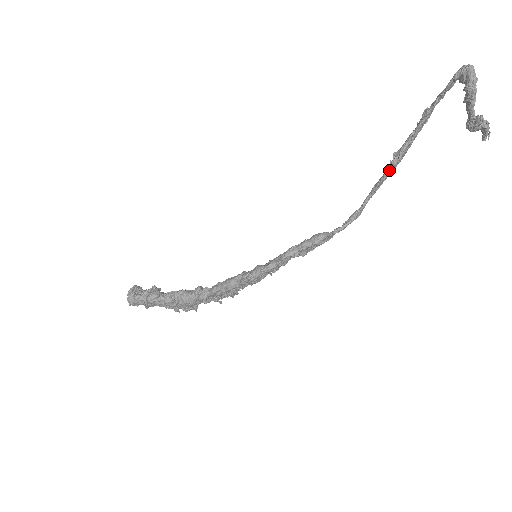
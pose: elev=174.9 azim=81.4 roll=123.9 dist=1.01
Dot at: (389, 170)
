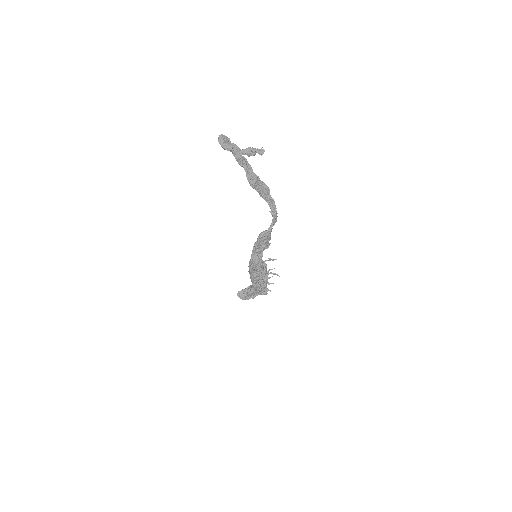
Dot at: occluded
